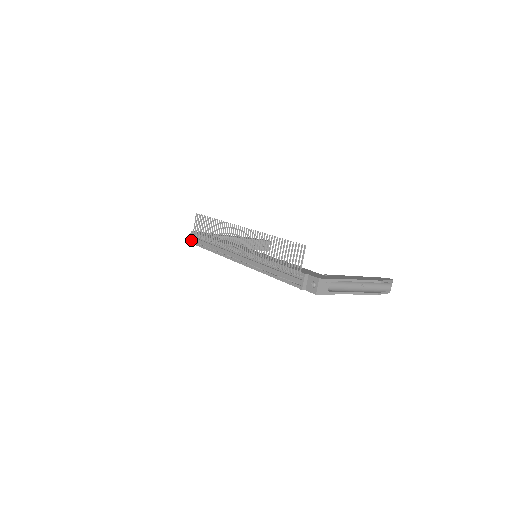
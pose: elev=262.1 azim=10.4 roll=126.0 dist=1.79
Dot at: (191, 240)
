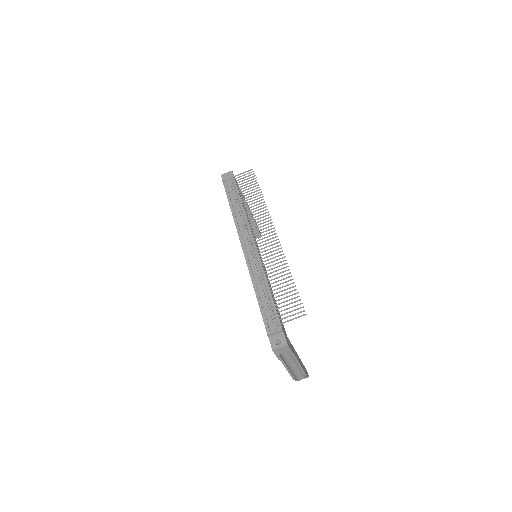
Dot at: (225, 178)
